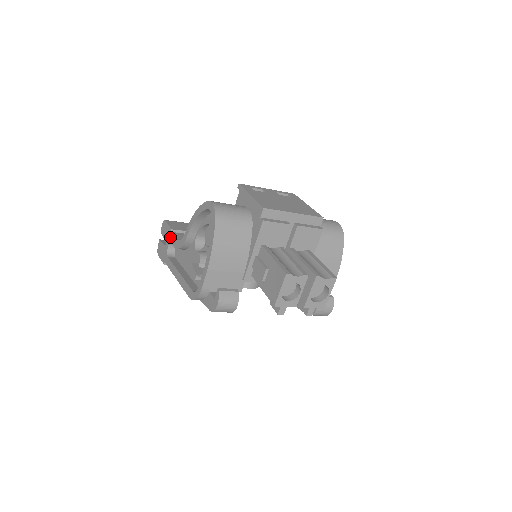
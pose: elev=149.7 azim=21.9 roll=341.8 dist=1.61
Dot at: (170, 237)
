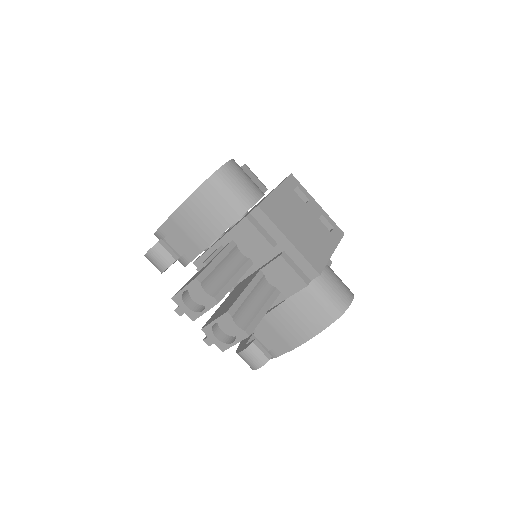
Dot at: occluded
